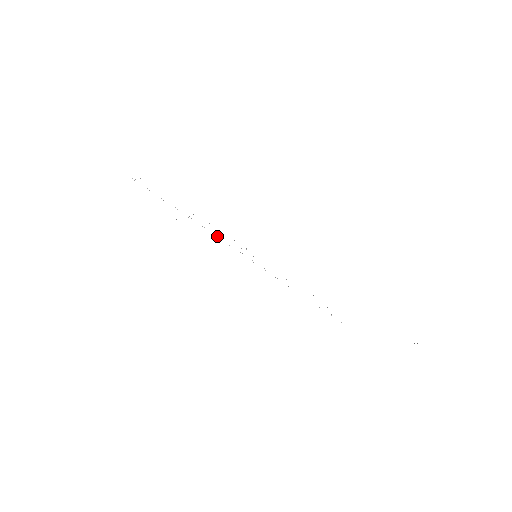
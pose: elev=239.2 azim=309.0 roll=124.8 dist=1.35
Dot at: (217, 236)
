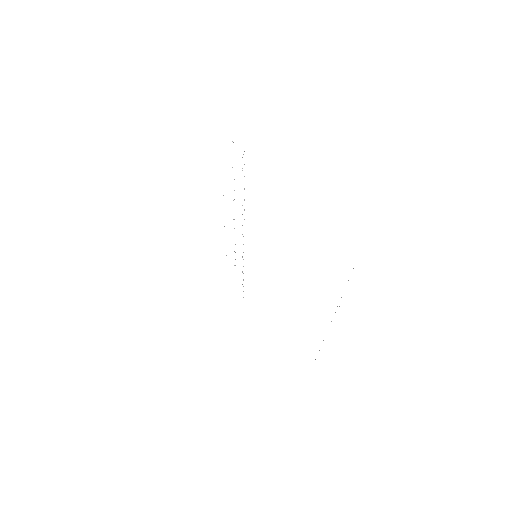
Dot at: occluded
